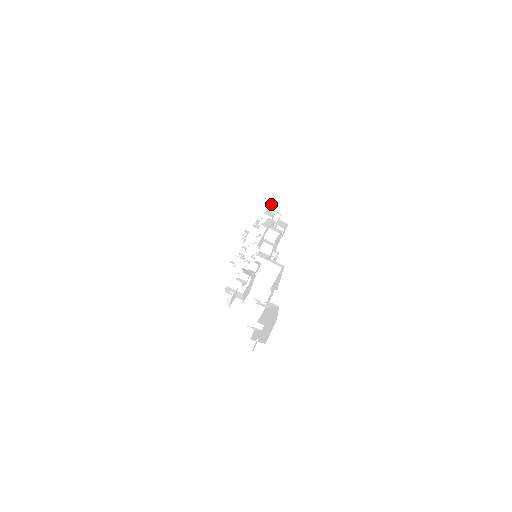
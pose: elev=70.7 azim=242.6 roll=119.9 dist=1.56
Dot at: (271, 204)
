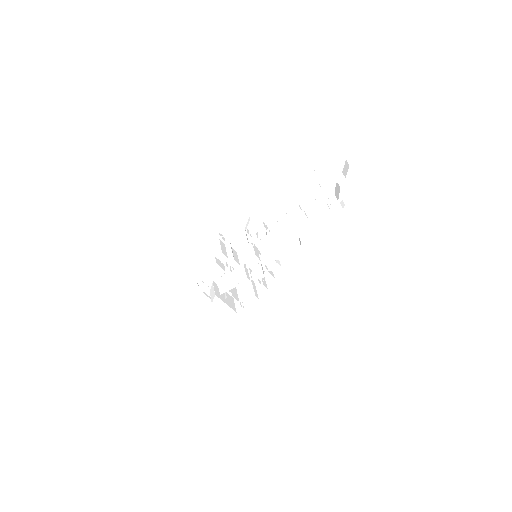
Dot at: (271, 280)
